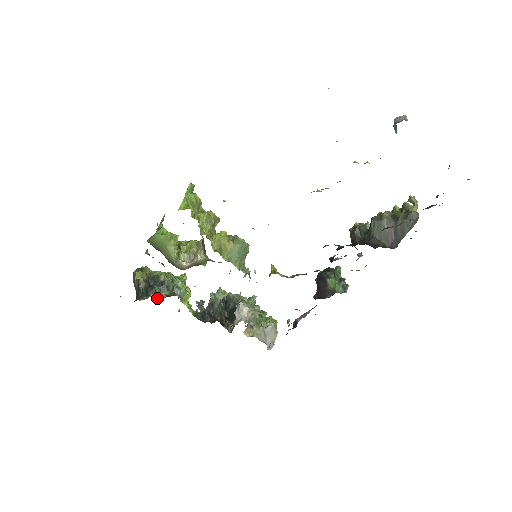
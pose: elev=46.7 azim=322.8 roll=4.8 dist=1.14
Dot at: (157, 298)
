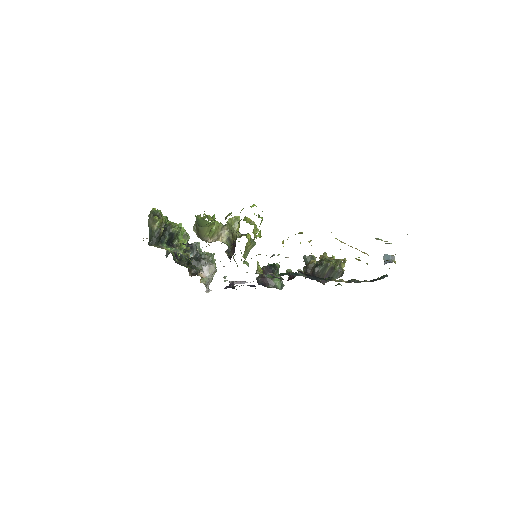
Dot at: occluded
